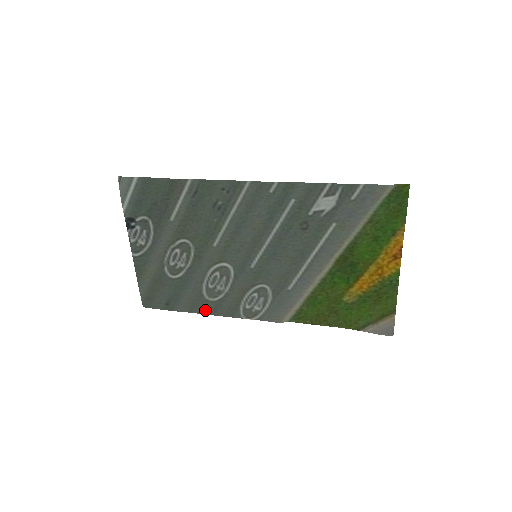
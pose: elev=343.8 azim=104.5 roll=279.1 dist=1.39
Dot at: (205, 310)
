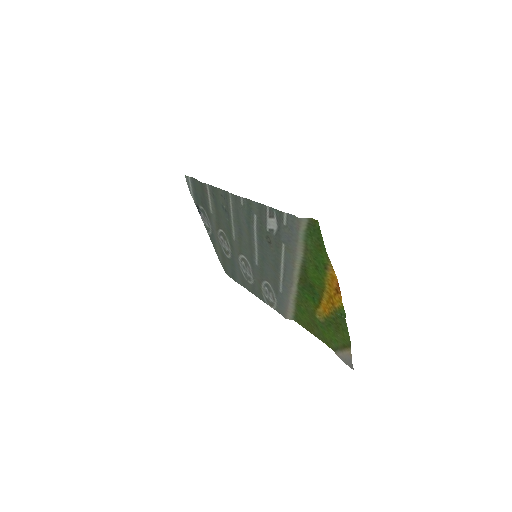
Dot at: (249, 289)
